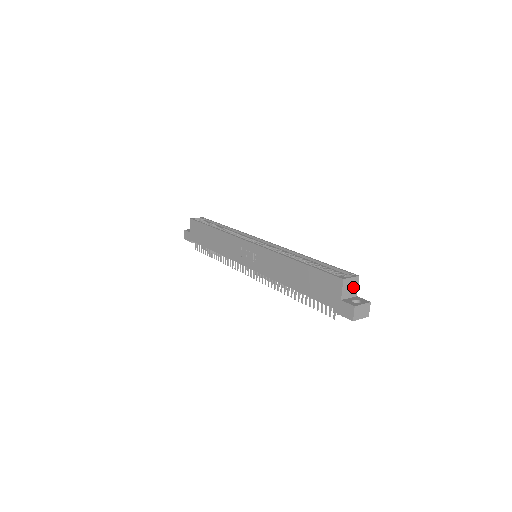
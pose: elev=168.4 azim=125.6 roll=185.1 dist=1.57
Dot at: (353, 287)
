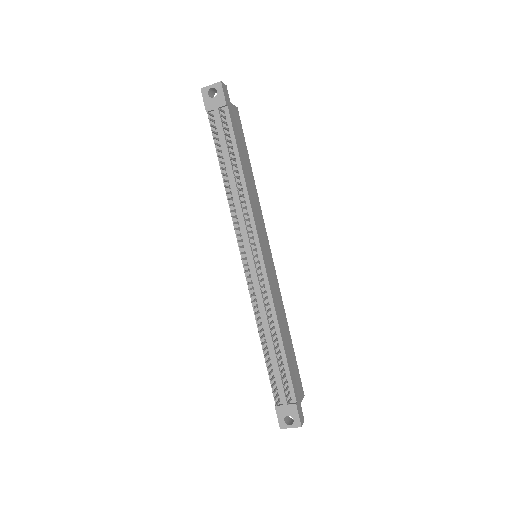
Dot at: occluded
